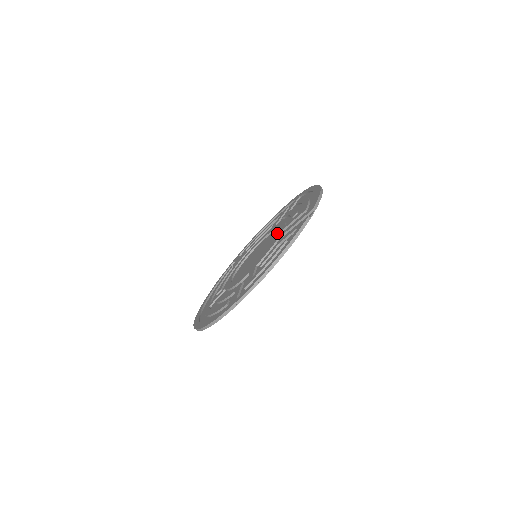
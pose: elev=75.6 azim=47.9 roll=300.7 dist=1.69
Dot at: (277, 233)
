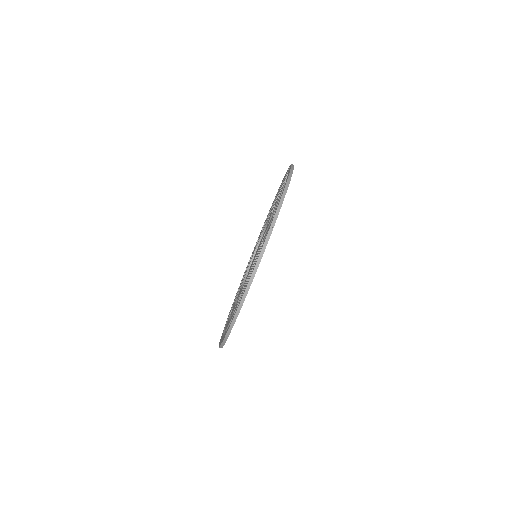
Dot at: occluded
